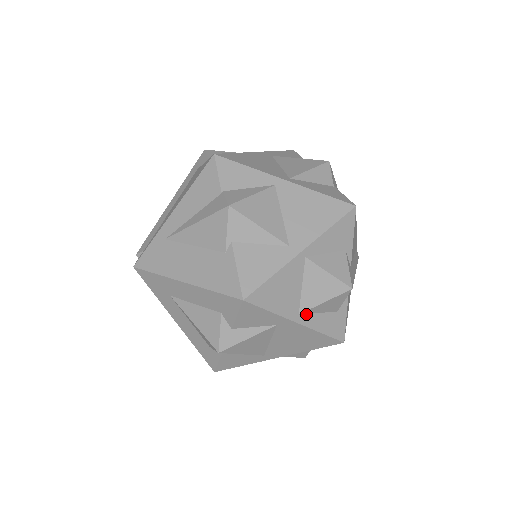
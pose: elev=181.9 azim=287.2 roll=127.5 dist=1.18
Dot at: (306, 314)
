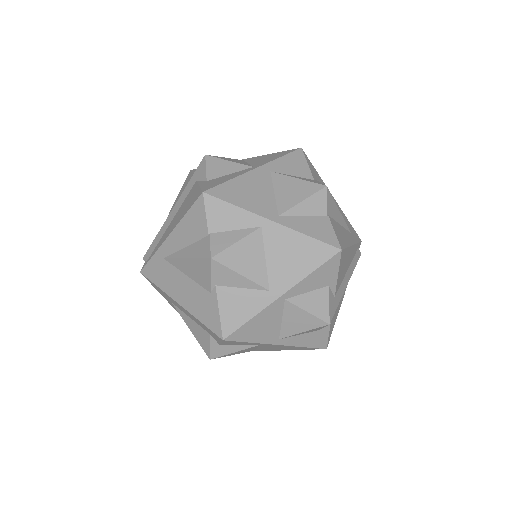
Dot at: (287, 337)
